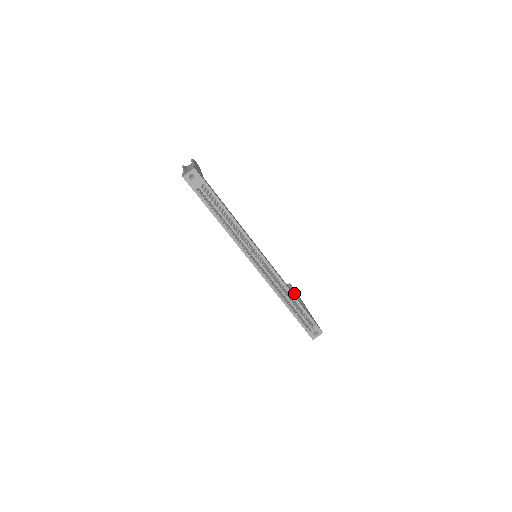
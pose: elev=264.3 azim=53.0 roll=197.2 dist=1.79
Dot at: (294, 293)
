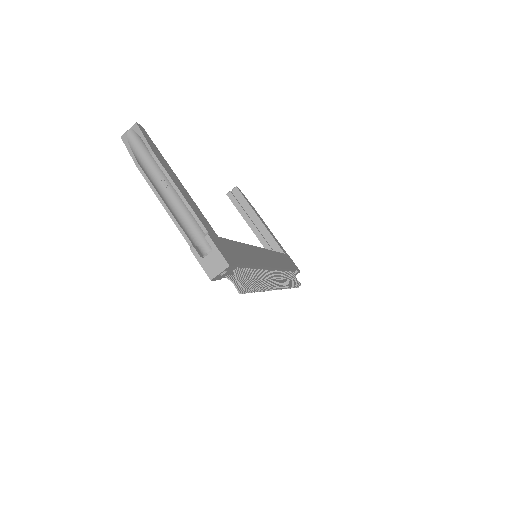
Dot at: (251, 210)
